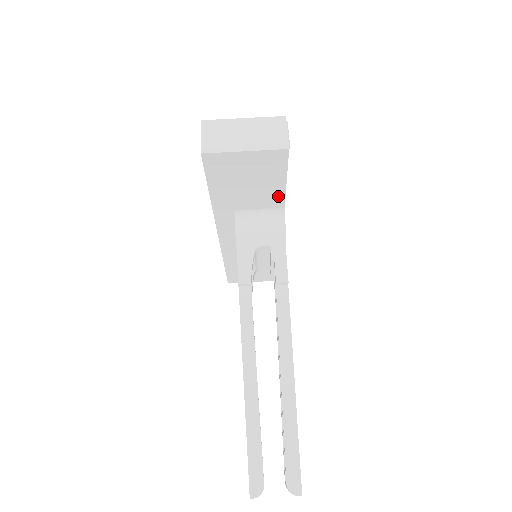
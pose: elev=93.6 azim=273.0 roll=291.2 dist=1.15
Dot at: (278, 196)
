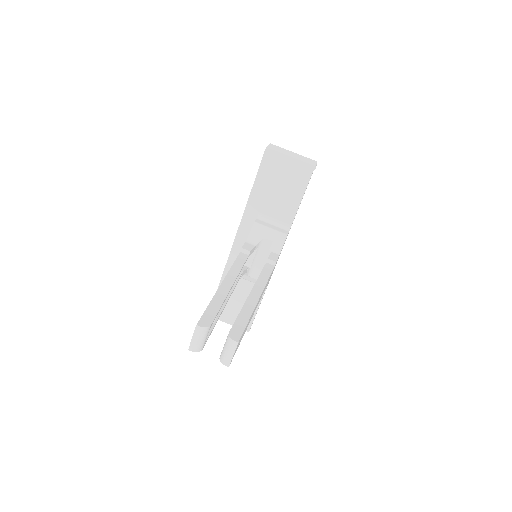
Dot at: (292, 210)
